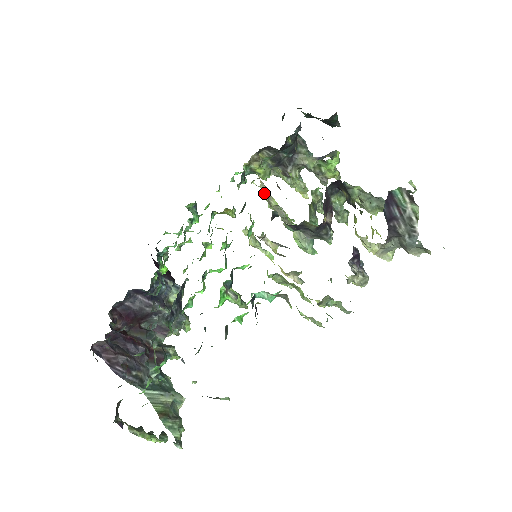
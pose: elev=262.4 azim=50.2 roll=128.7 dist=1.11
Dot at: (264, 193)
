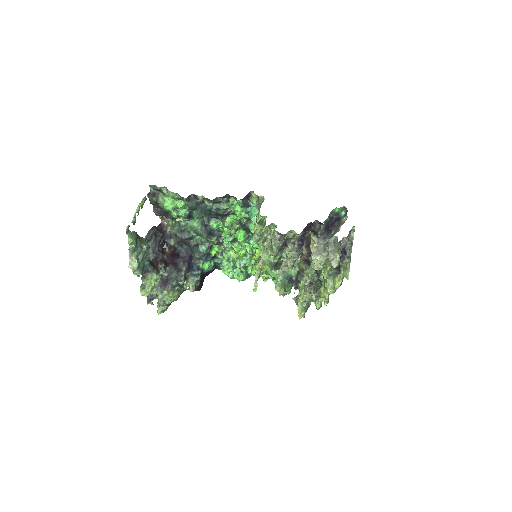
Dot at: occluded
